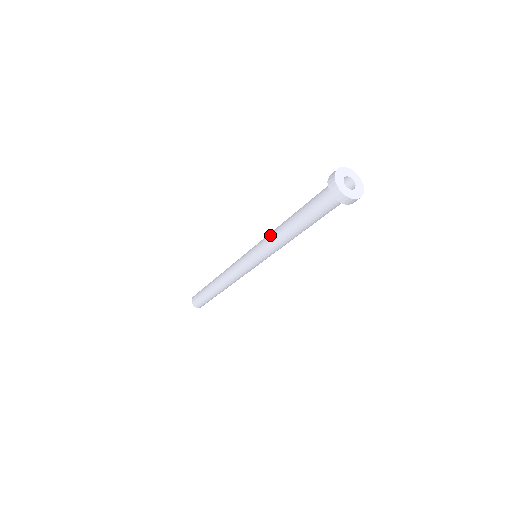
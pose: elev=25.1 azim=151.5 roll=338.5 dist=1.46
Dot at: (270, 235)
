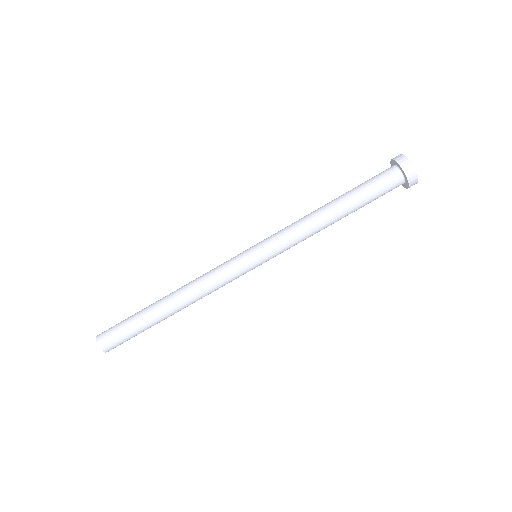
Dot at: occluded
